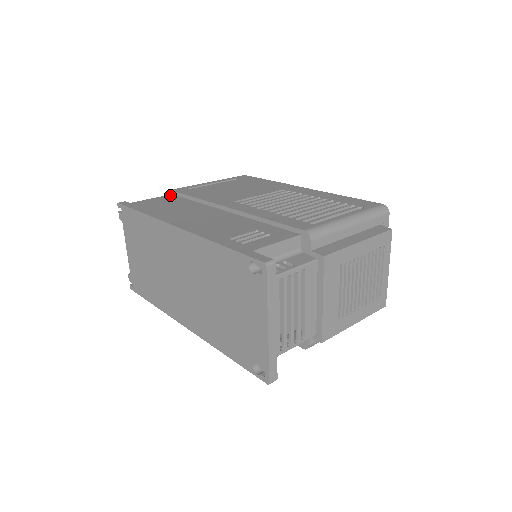
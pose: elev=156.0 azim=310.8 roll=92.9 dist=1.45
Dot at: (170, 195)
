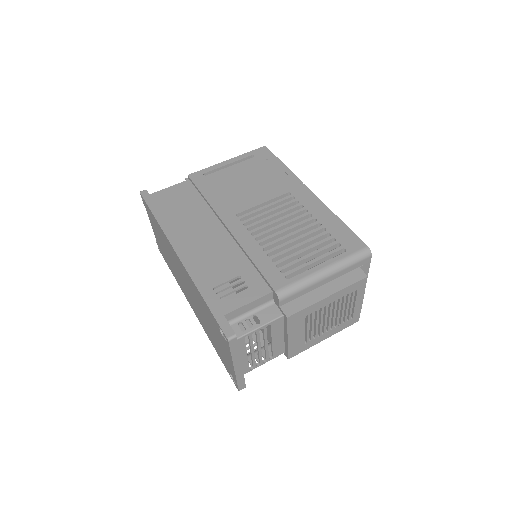
Dot at: (187, 182)
